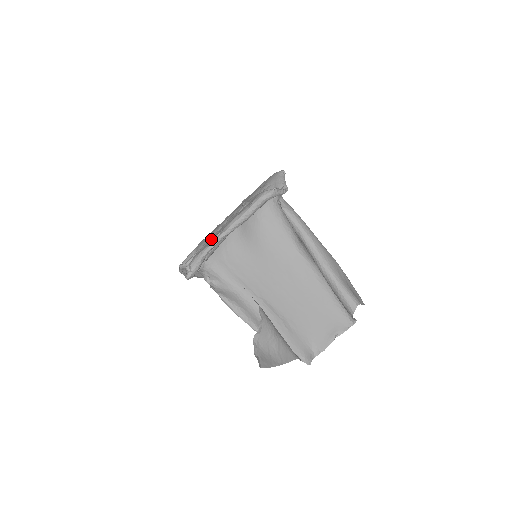
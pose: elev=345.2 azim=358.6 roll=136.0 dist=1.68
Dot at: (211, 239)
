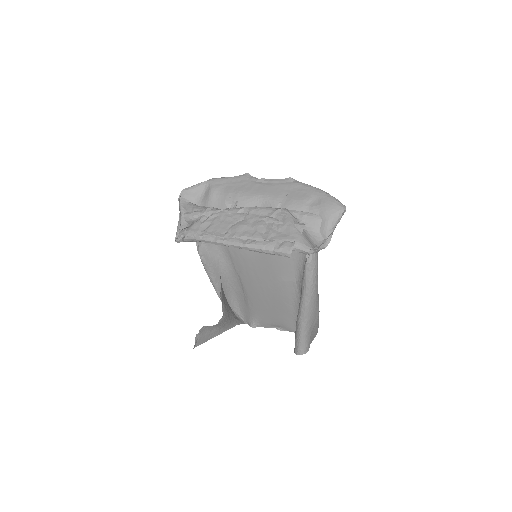
Dot at: (222, 224)
